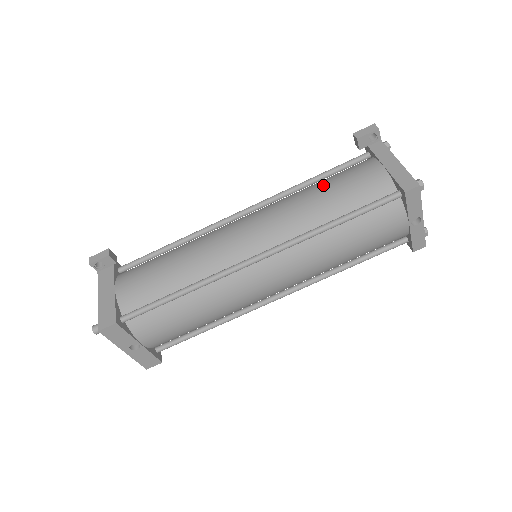
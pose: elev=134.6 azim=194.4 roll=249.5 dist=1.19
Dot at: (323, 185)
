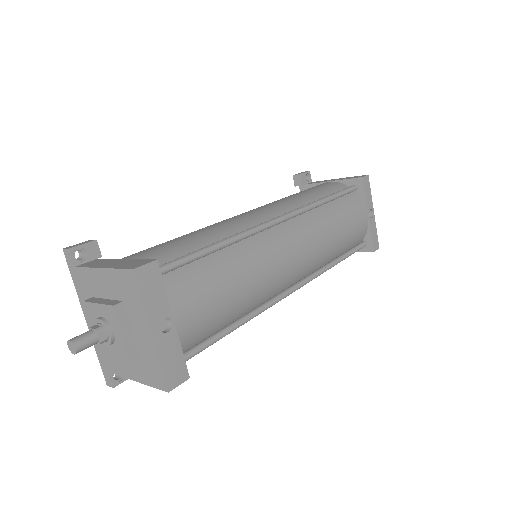
Dot at: occluded
